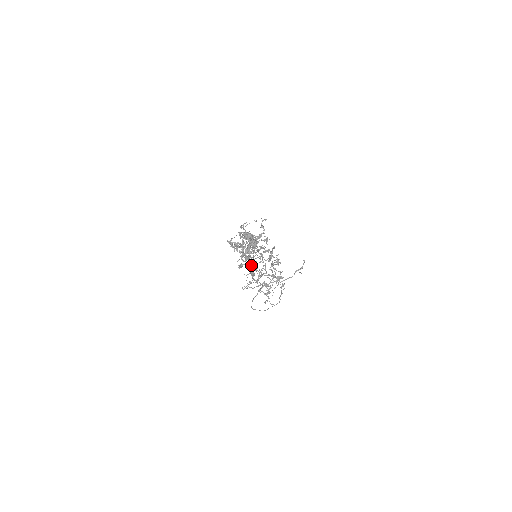
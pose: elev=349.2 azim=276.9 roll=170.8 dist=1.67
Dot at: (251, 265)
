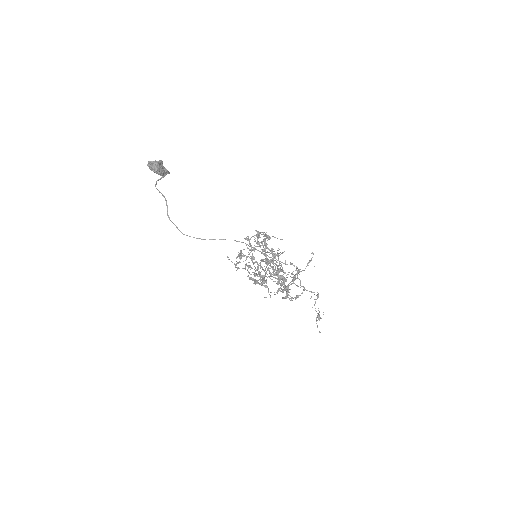
Dot at: occluded
